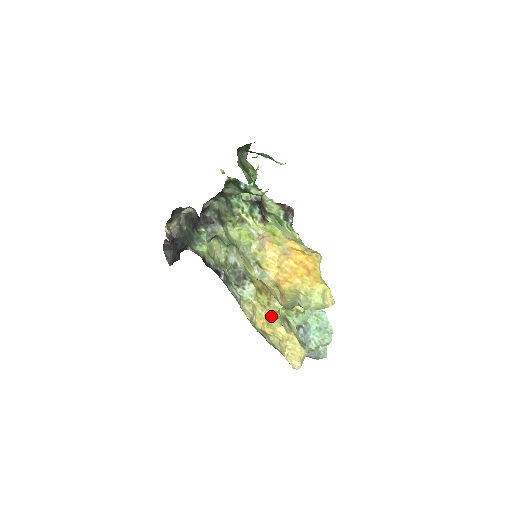
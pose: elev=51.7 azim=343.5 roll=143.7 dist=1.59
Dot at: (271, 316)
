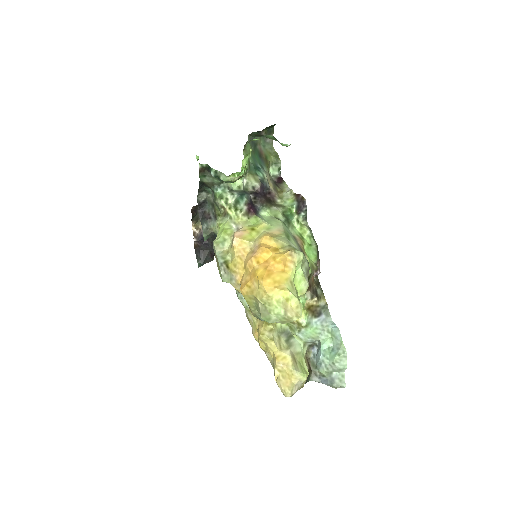
Dot at: (261, 328)
